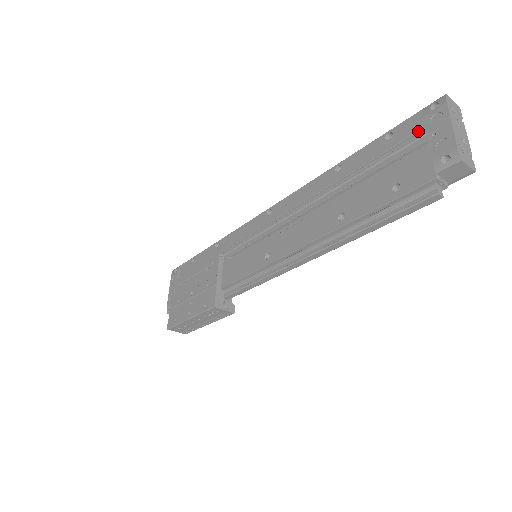
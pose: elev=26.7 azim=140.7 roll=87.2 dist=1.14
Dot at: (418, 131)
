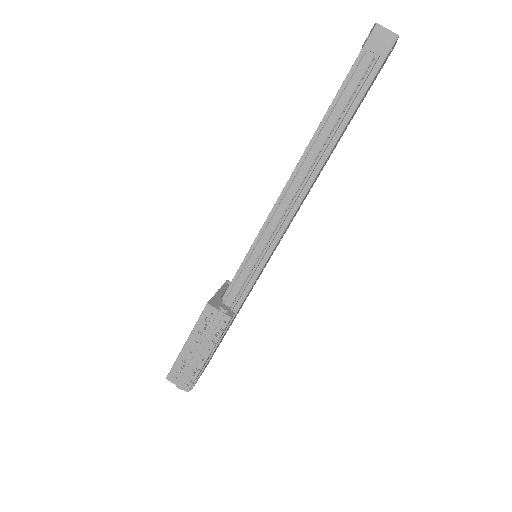
Dot at: occluded
